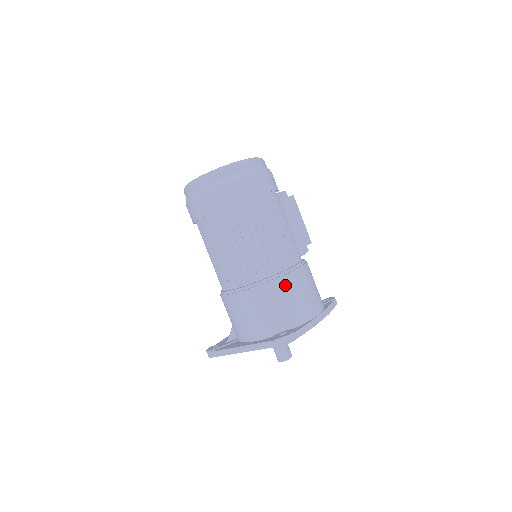
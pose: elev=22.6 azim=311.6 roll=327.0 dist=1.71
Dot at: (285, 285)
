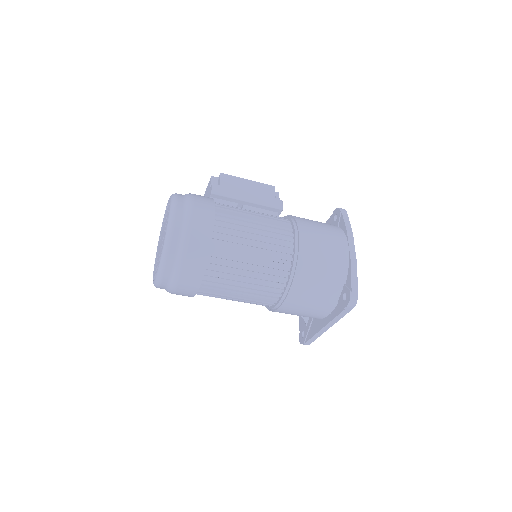
Dot at: (306, 266)
